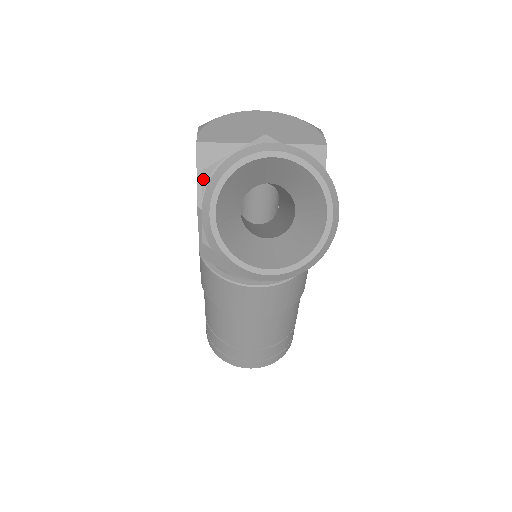
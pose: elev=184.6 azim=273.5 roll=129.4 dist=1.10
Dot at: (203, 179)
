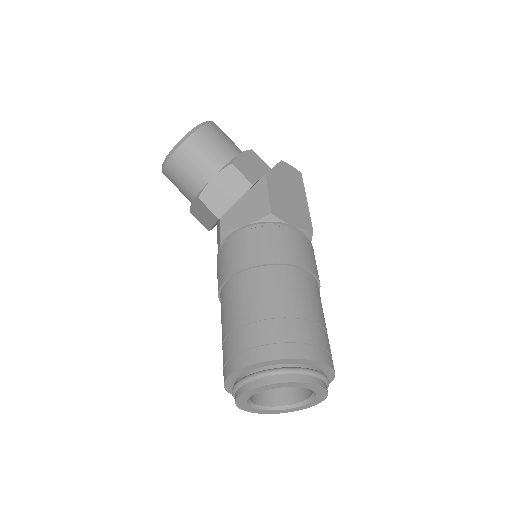
Dot at: occluded
